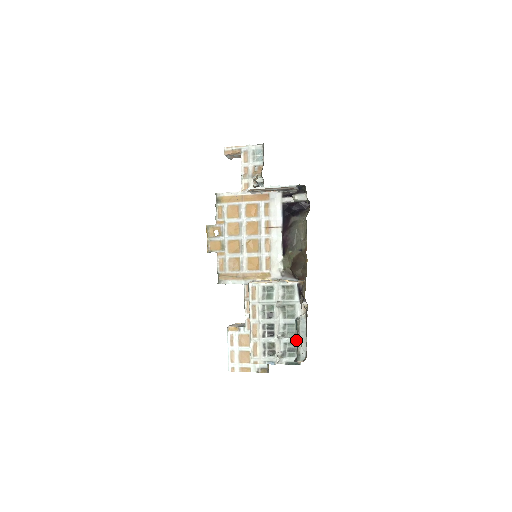
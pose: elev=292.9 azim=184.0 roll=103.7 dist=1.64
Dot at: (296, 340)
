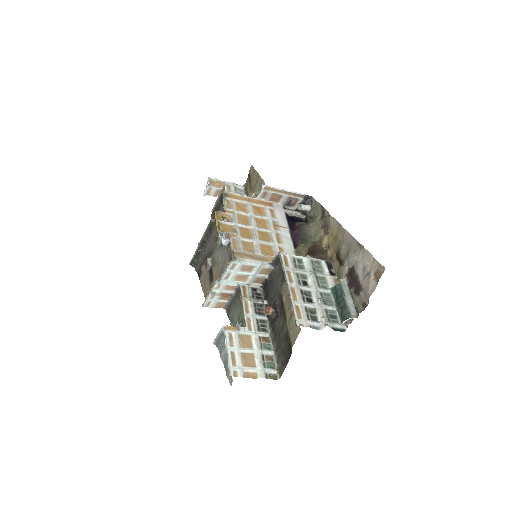
Dot at: (336, 307)
